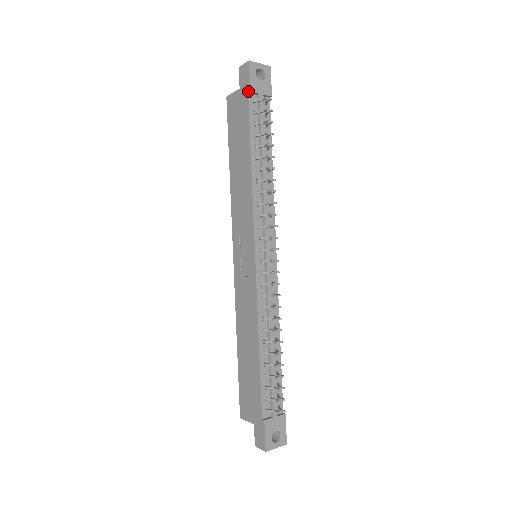
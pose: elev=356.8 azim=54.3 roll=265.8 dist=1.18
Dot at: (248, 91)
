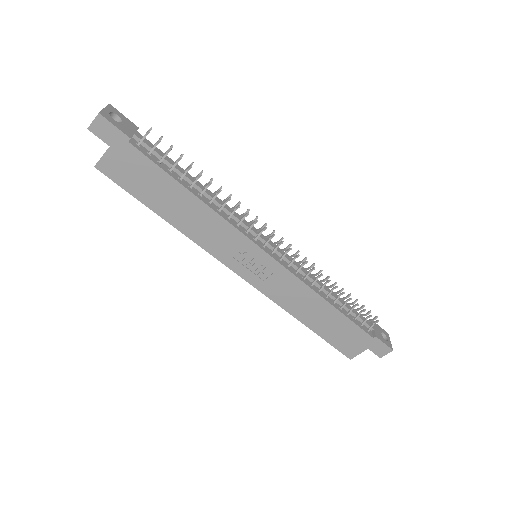
Dot at: (127, 140)
